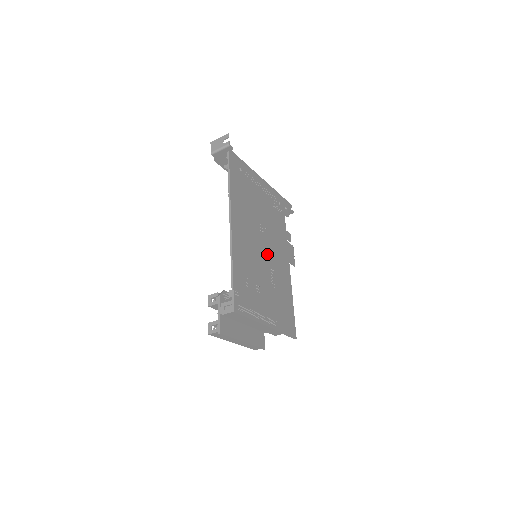
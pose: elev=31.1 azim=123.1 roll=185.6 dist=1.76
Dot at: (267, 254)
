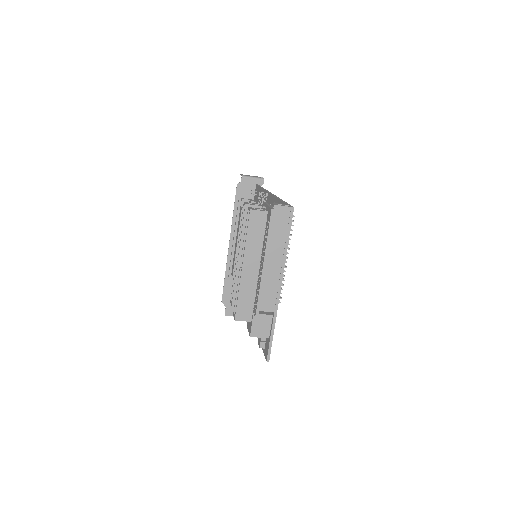
Dot at: occluded
